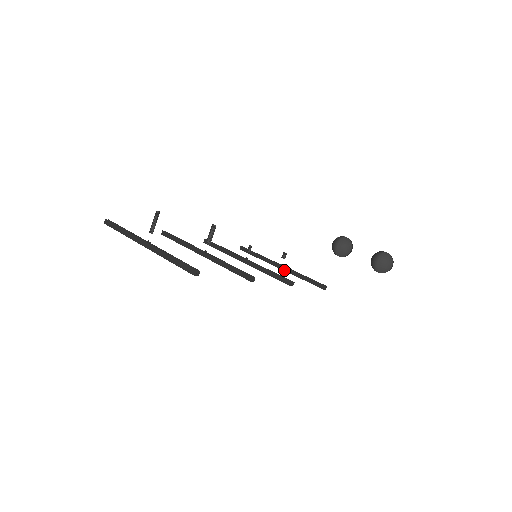
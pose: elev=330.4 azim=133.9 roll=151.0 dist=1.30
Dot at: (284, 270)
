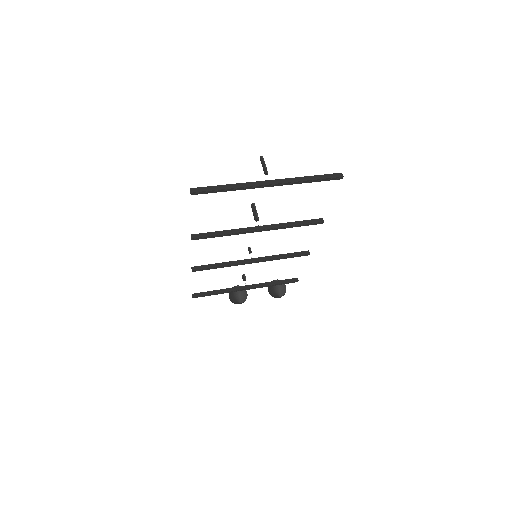
Dot at: (253, 287)
